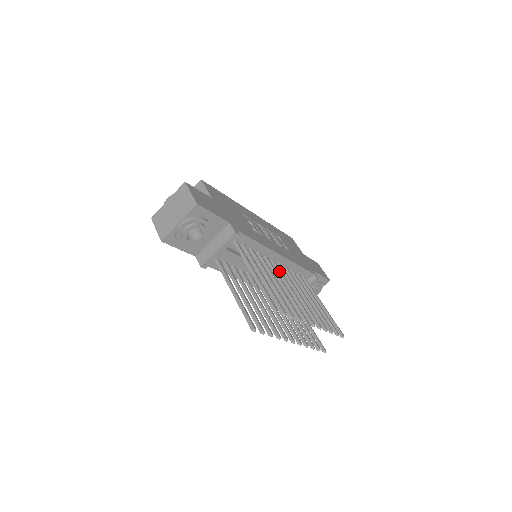
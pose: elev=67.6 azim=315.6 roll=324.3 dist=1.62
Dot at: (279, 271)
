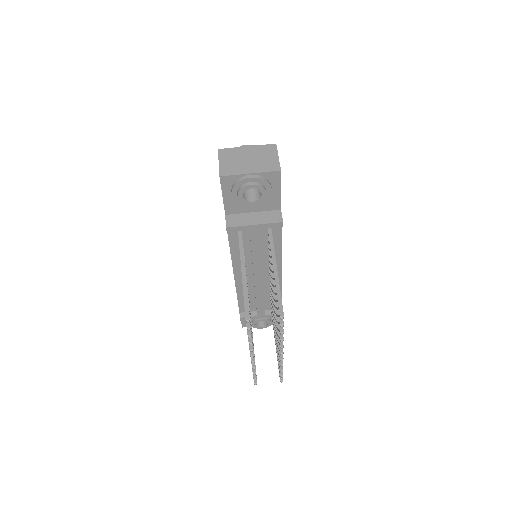
Dot at: occluded
